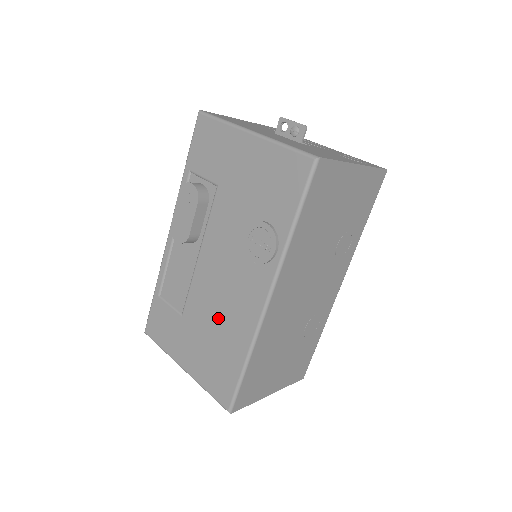
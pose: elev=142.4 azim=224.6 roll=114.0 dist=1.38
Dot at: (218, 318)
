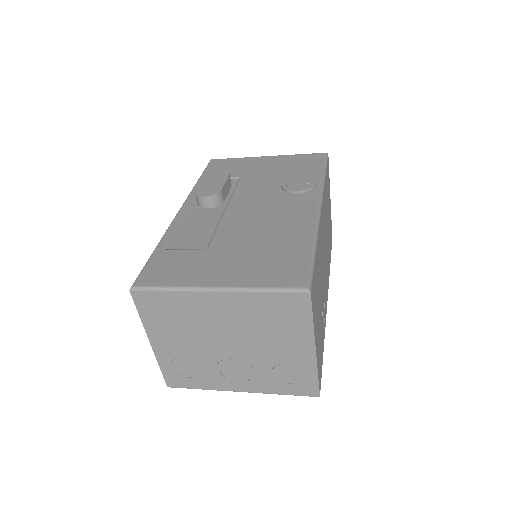
Dot at: (265, 232)
